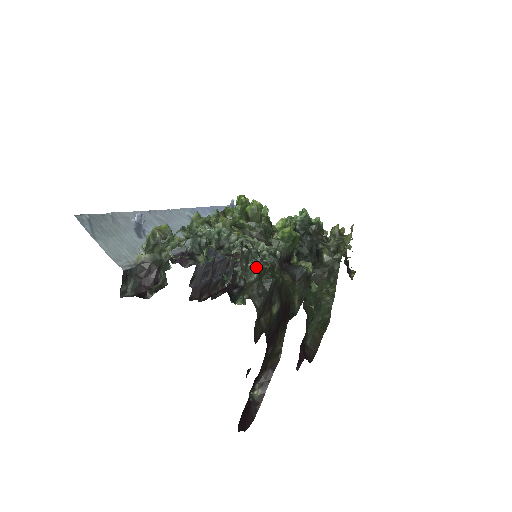
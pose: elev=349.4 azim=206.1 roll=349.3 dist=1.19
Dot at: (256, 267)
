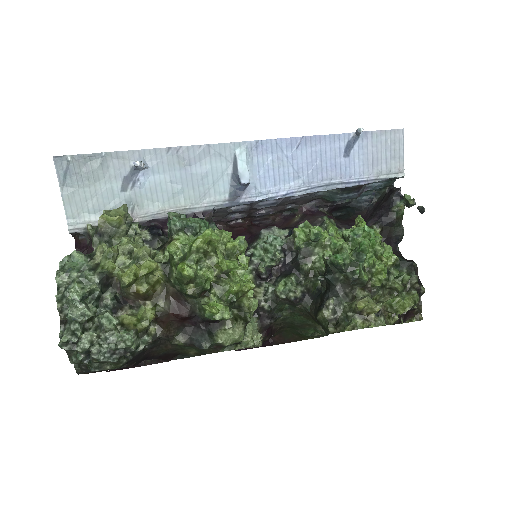
Dot at: (75, 360)
